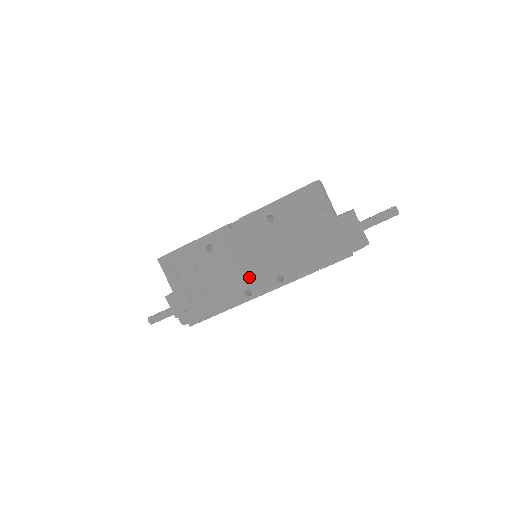
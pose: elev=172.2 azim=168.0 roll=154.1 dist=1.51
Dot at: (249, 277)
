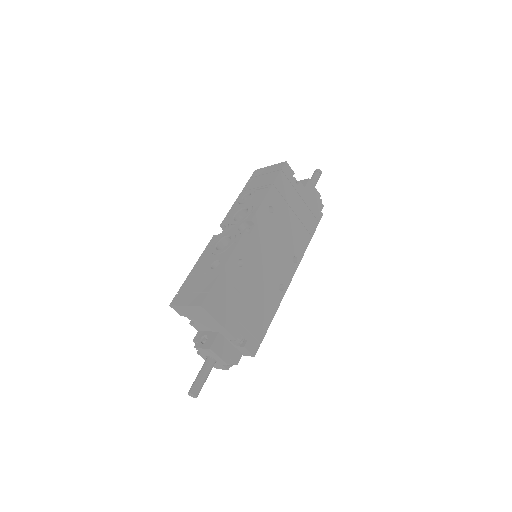
Dot at: (277, 272)
